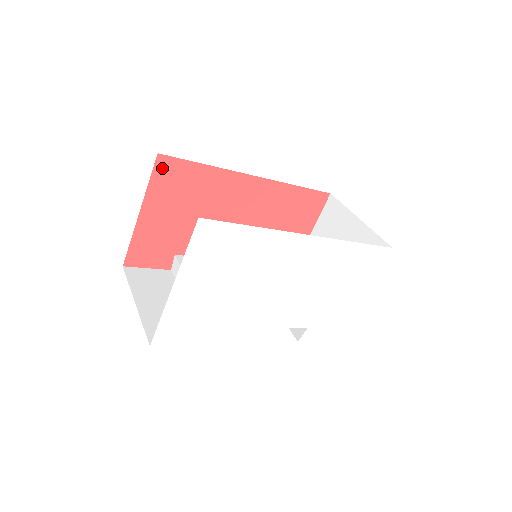
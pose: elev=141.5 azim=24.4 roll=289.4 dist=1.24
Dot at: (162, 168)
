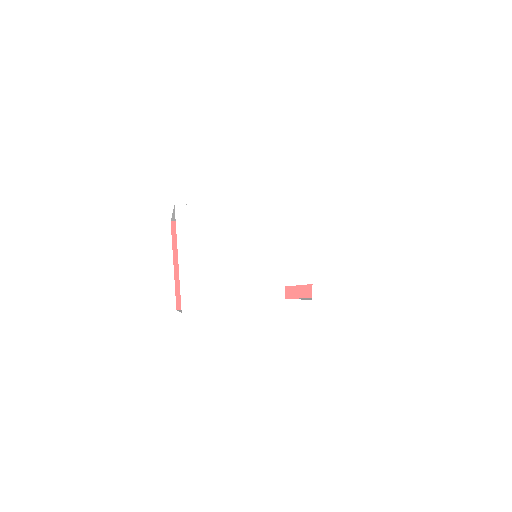
Dot at: occluded
